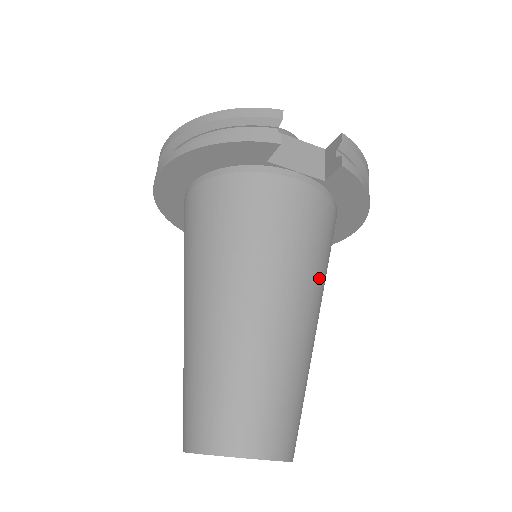
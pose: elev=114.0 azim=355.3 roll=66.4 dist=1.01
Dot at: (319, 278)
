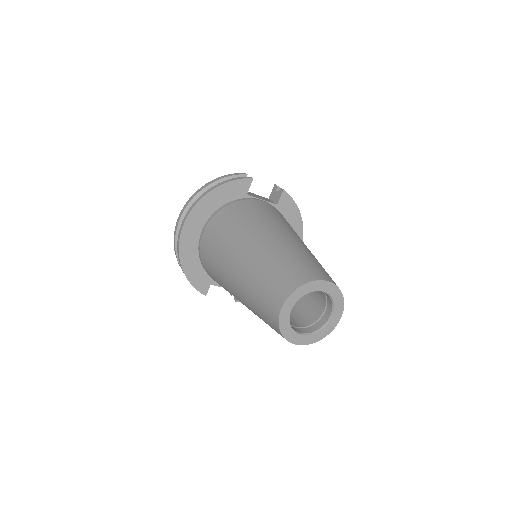
Dot at: occluded
